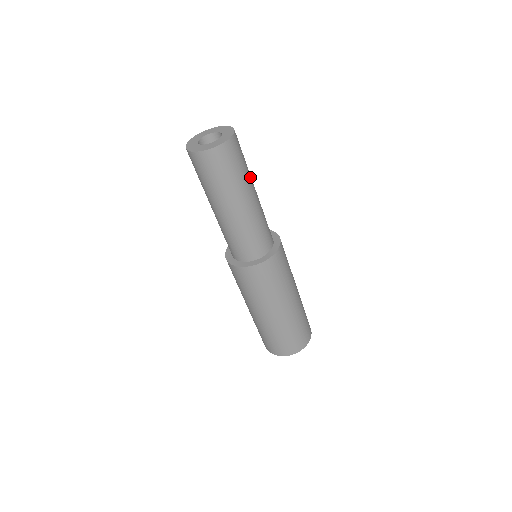
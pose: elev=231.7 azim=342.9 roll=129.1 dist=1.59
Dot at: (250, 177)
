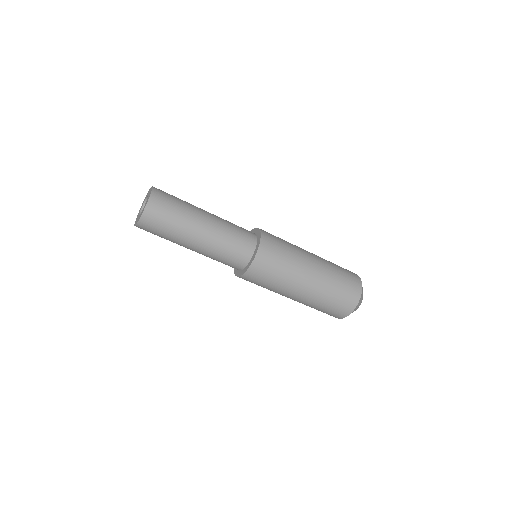
Dot at: (185, 229)
